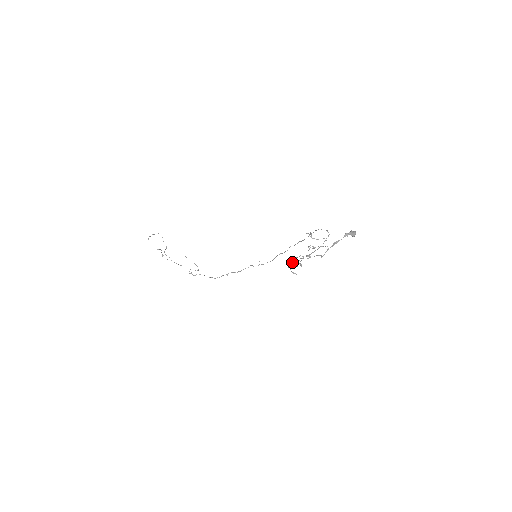
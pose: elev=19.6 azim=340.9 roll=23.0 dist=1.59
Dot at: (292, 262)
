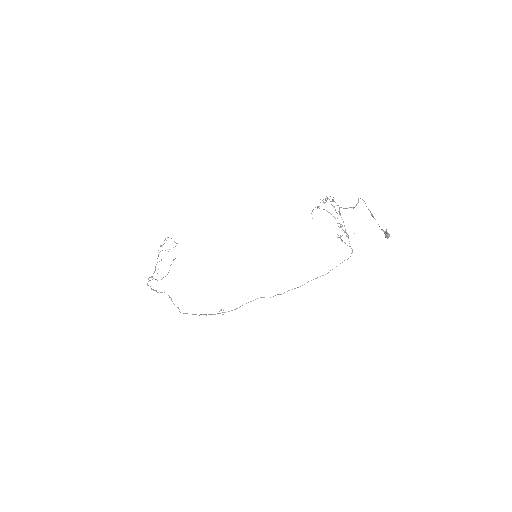
Dot at: (327, 198)
